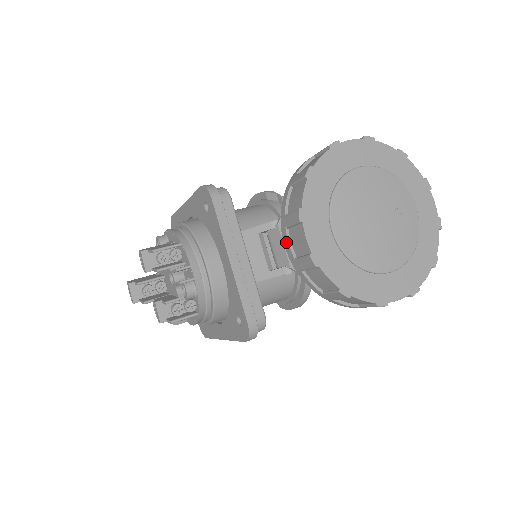
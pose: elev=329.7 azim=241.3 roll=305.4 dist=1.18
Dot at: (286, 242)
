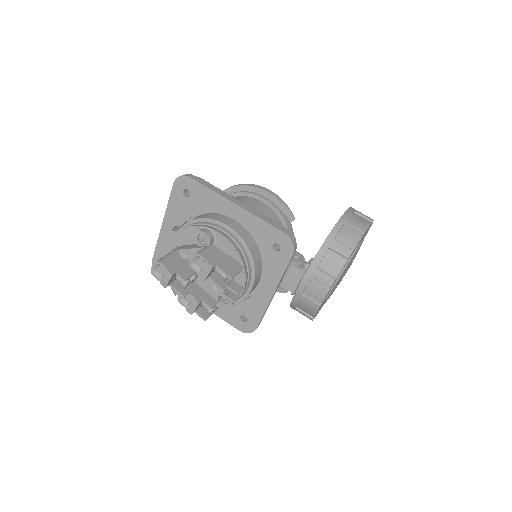
Dot at: (305, 283)
